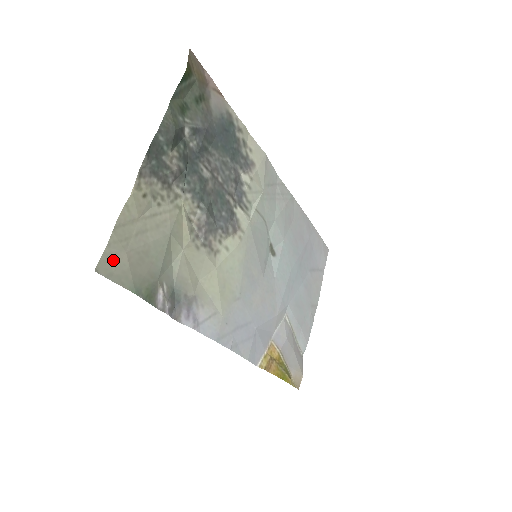
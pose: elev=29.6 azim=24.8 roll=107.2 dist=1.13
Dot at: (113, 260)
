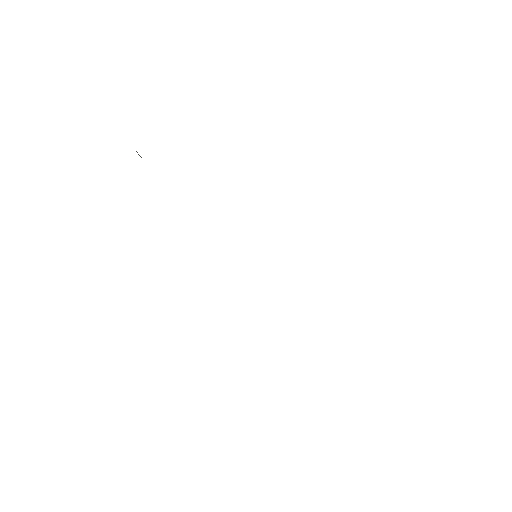
Dot at: occluded
